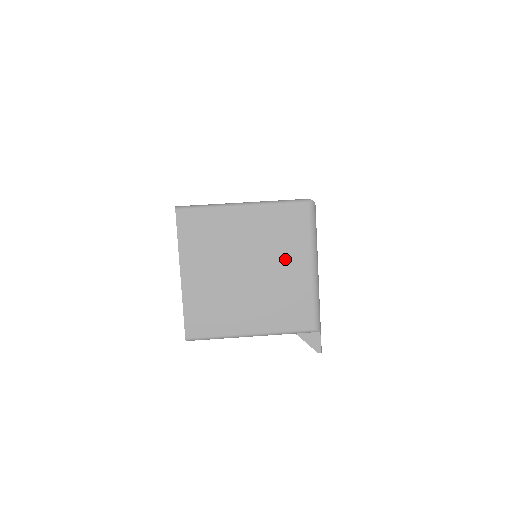
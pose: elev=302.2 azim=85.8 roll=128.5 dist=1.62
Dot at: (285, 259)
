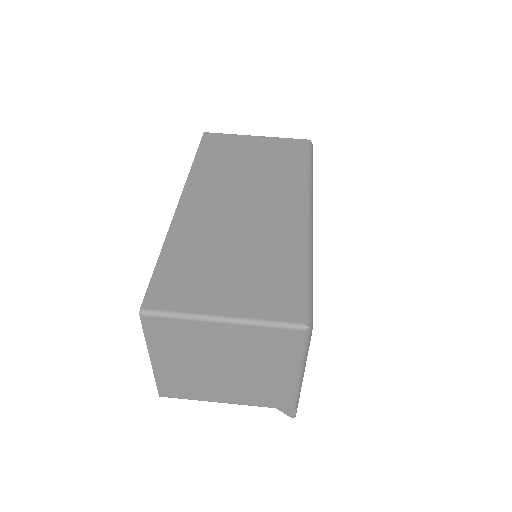
Dot at: (267, 365)
